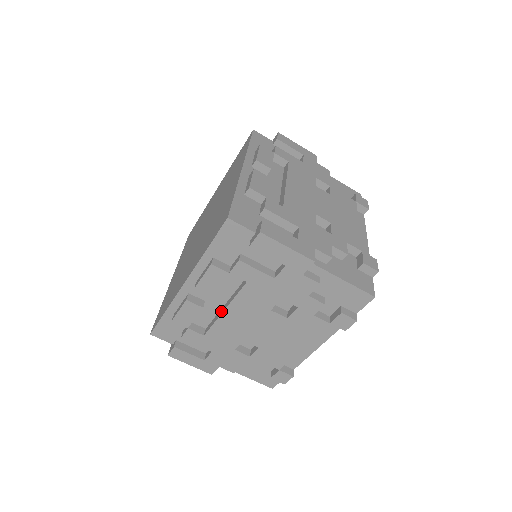
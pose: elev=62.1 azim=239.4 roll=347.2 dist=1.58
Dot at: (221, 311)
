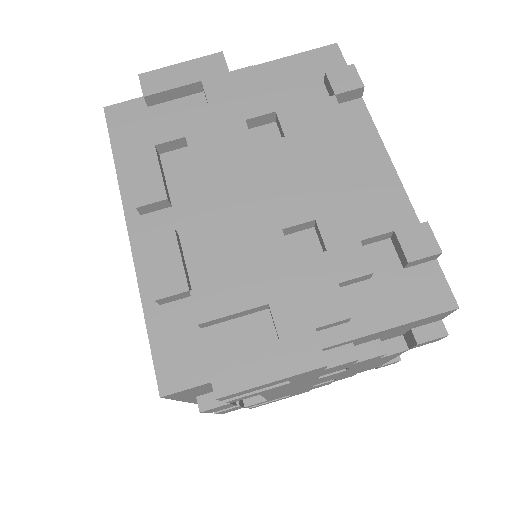
Dot at: (207, 219)
